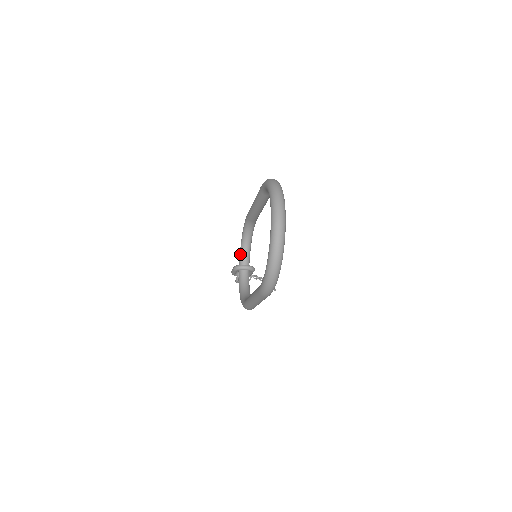
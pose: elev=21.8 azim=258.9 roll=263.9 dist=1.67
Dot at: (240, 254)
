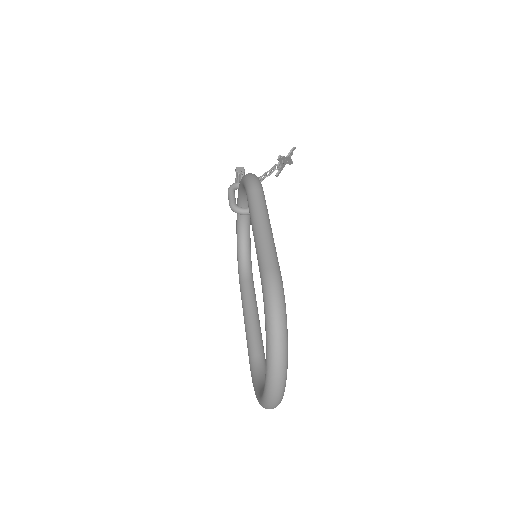
Dot at: (239, 193)
